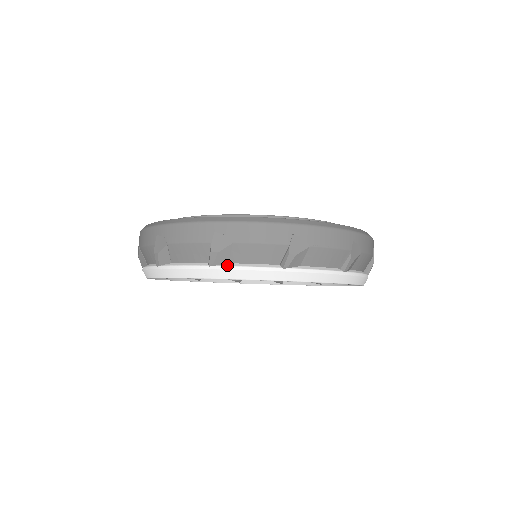
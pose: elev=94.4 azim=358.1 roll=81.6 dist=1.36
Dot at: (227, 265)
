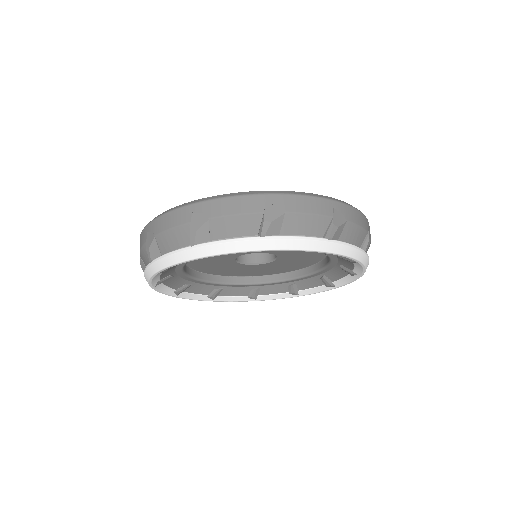
Dot at: (158, 257)
